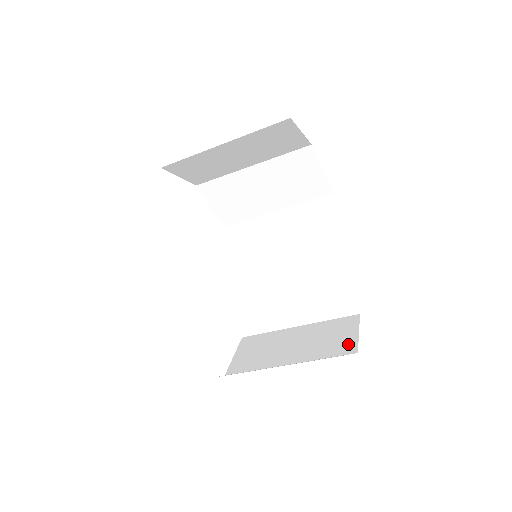
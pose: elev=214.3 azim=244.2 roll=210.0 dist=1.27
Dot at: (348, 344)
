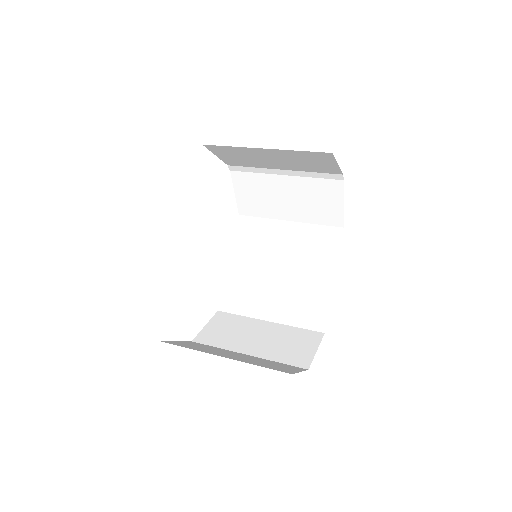
Dot at: (320, 319)
